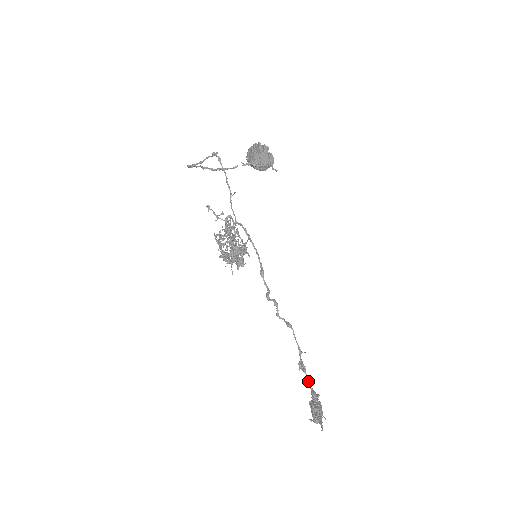
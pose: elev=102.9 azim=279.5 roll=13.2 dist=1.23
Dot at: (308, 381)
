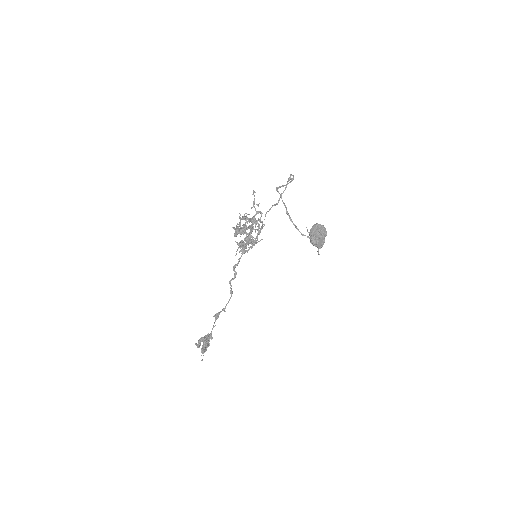
Dot at: (214, 326)
